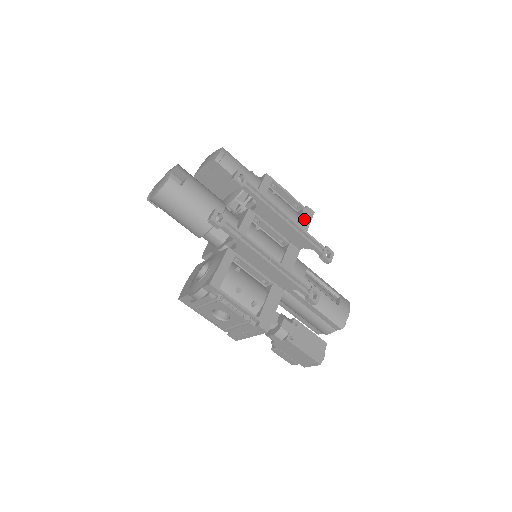
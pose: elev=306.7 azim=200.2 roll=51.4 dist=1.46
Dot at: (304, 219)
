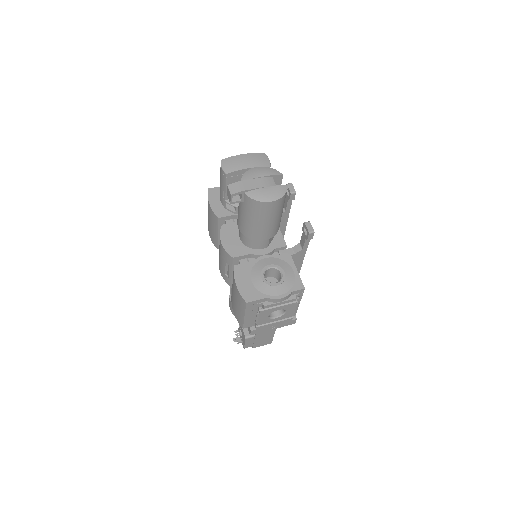
Dot at: occluded
